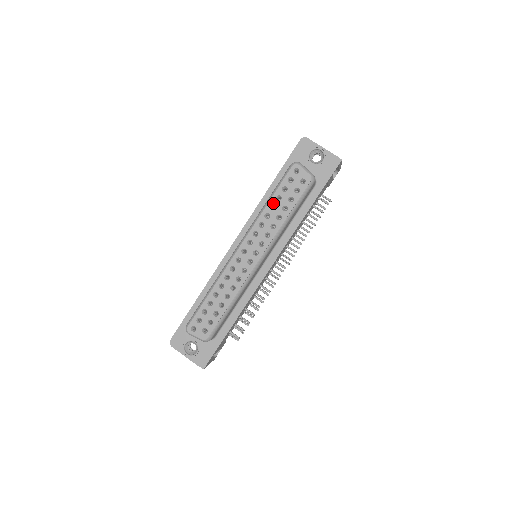
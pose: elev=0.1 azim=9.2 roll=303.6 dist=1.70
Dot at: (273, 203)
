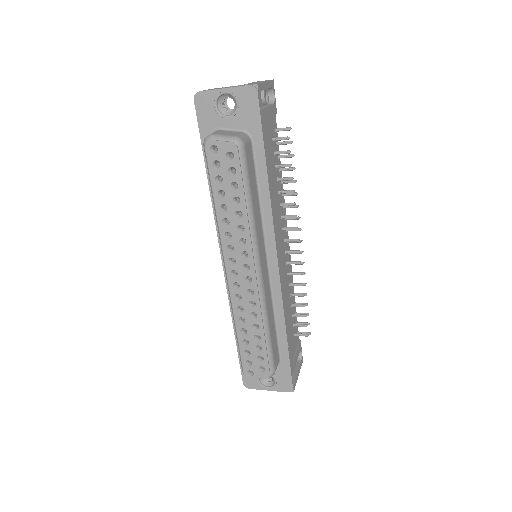
Dot at: (220, 204)
